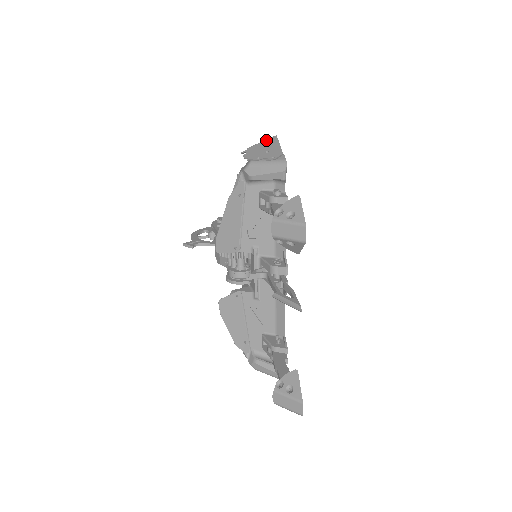
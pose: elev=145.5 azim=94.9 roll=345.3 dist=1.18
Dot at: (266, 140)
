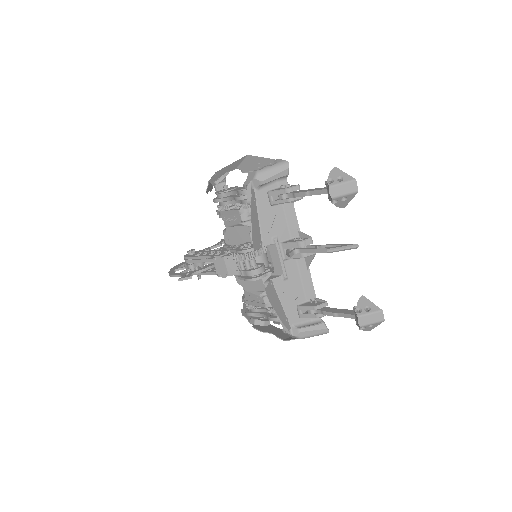
Dot at: (245, 159)
